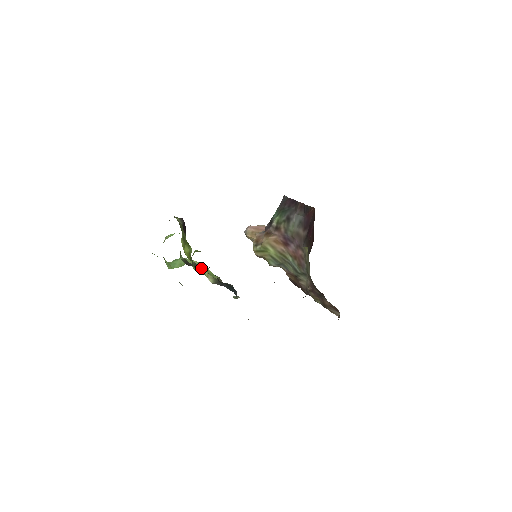
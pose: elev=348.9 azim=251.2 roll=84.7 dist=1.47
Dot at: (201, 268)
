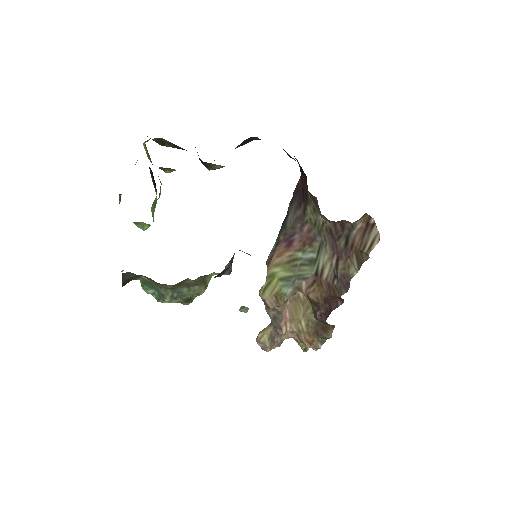
Dot at: occluded
